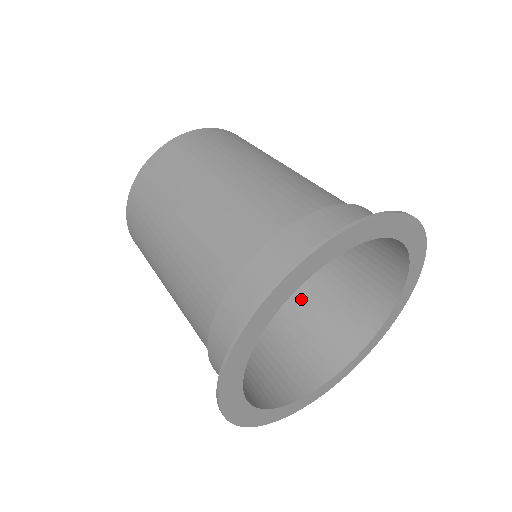
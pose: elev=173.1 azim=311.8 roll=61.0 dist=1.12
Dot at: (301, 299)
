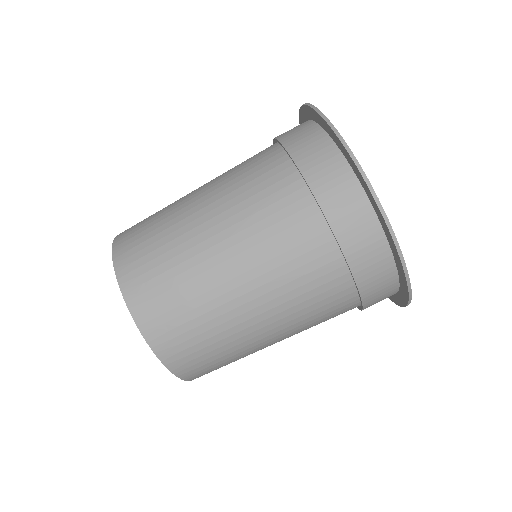
Dot at: occluded
